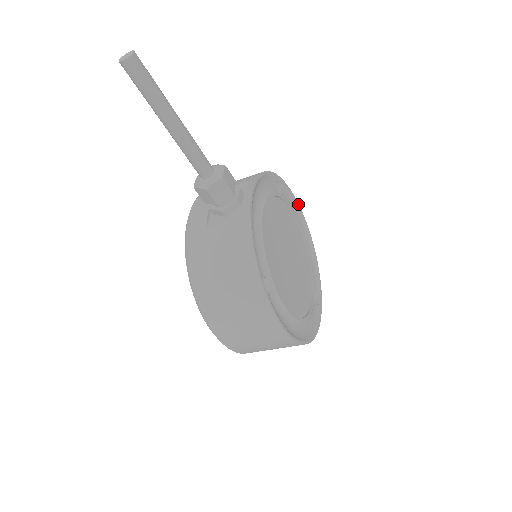
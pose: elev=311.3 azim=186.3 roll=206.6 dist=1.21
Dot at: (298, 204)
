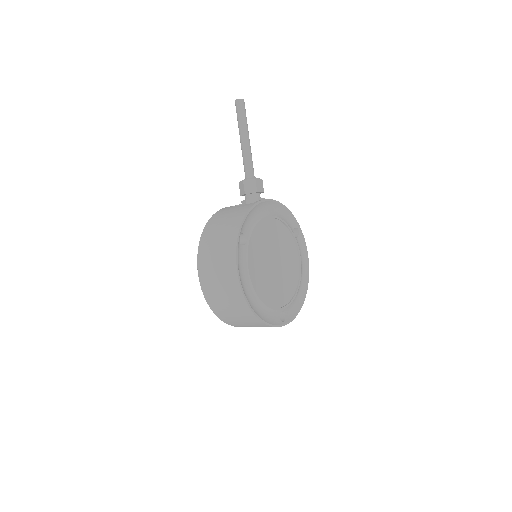
Dot at: (308, 261)
